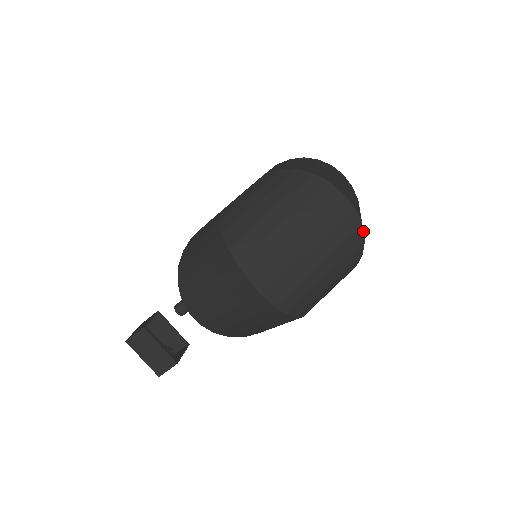
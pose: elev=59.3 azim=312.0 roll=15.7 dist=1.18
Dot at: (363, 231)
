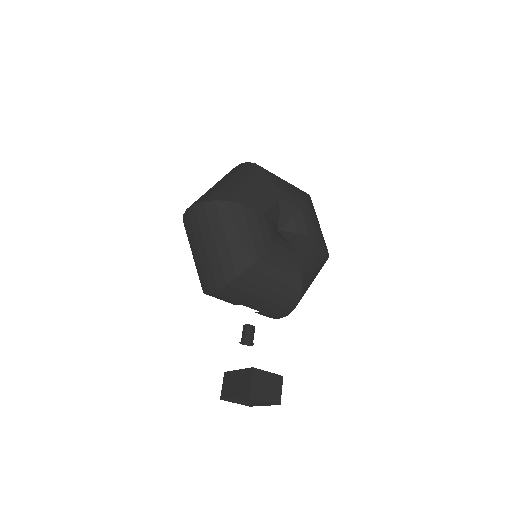
Dot at: (250, 163)
